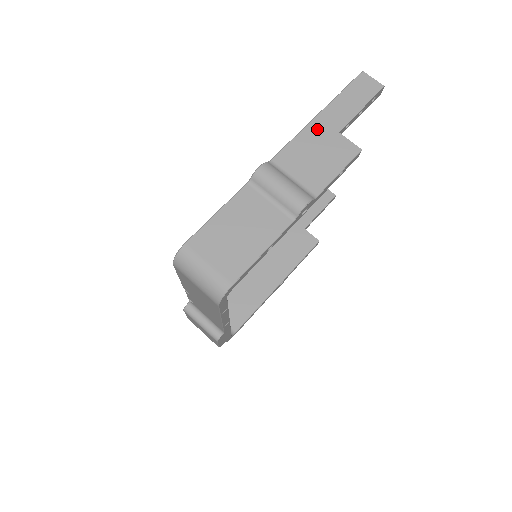
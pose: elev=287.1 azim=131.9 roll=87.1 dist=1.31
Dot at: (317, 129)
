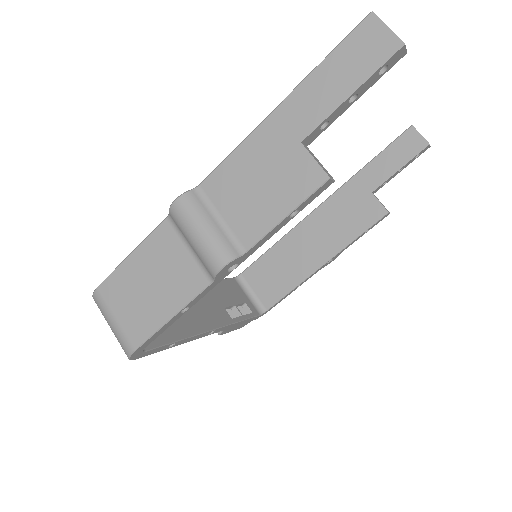
Dot at: (269, 135)
